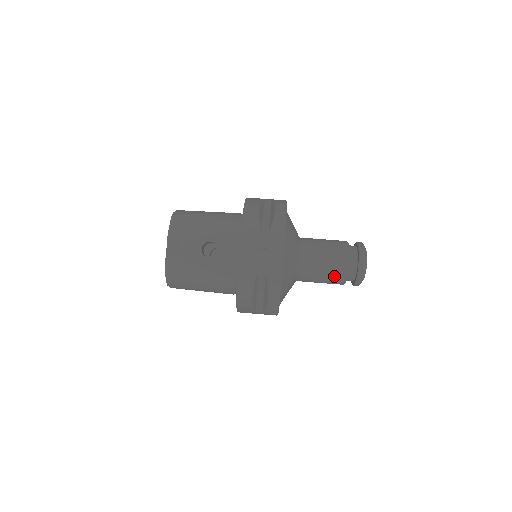
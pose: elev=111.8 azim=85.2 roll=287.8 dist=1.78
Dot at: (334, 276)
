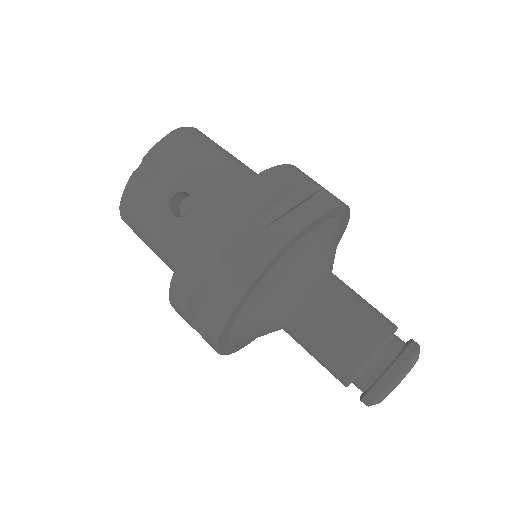
Dot at: (332, 365)
